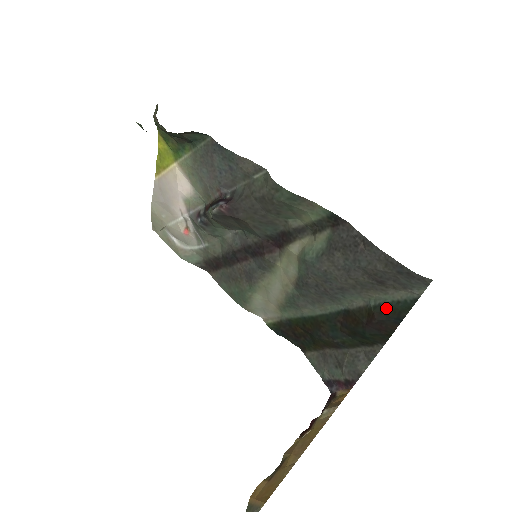
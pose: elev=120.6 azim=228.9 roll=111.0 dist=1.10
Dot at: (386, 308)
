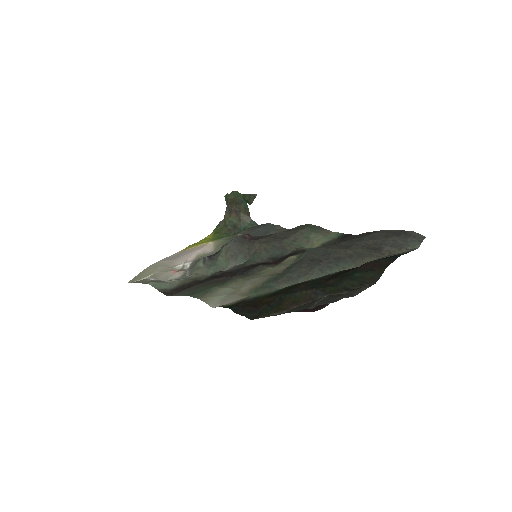
Dot at: occluded
